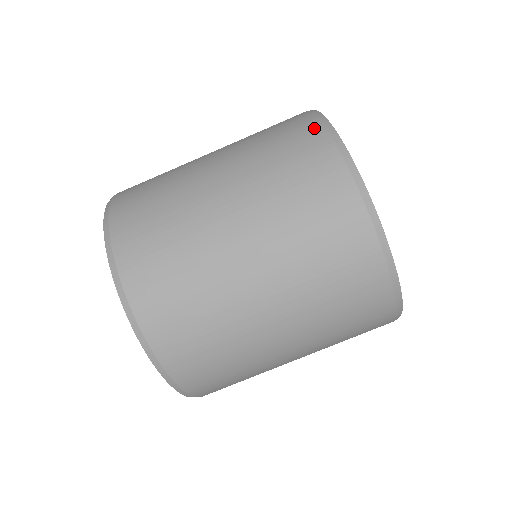
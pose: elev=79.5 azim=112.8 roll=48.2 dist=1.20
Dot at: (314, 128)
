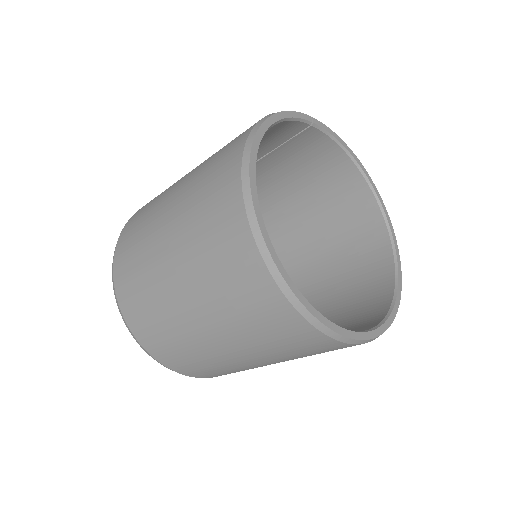
Dot at: (335, 345)
